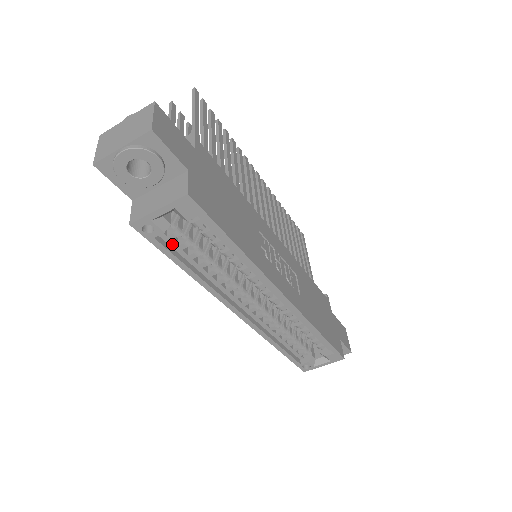
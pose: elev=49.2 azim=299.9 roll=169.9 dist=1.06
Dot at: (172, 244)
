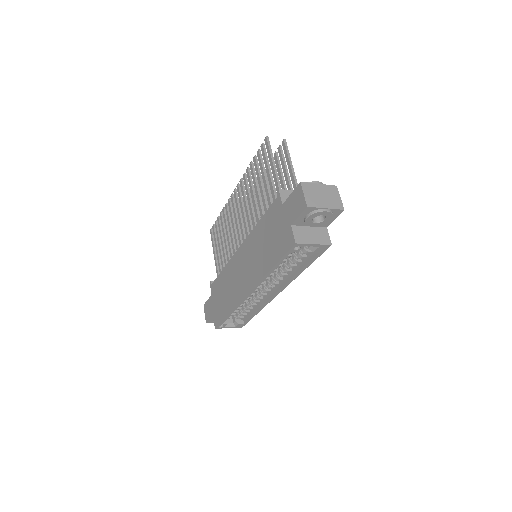
Dot at: occluded
